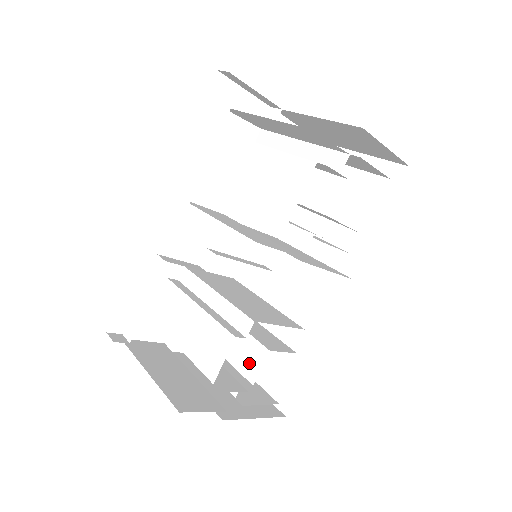
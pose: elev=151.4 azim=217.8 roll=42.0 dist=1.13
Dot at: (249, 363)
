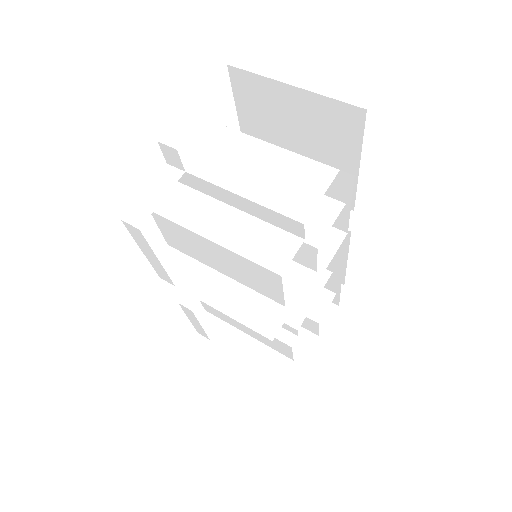
Dot at: (306, 325)
